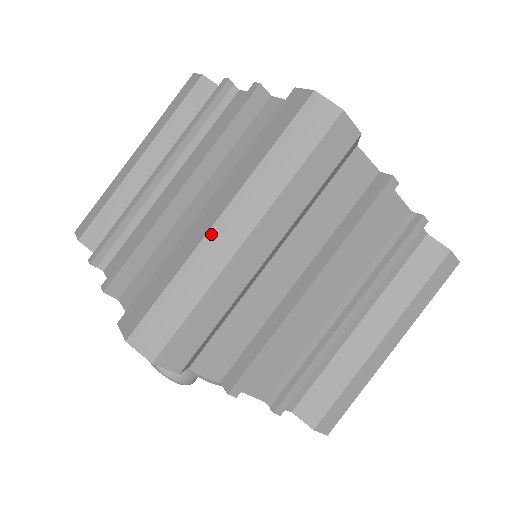
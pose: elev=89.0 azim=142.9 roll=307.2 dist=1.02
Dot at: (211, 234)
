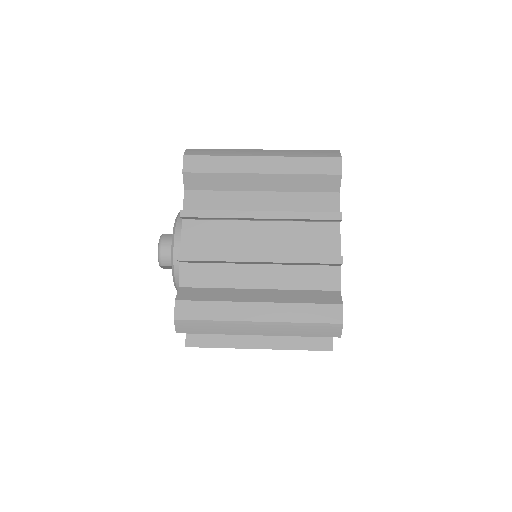
Dot at: (253, 150)
